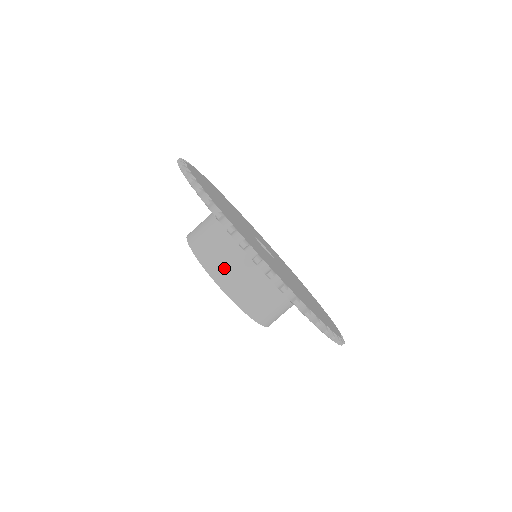
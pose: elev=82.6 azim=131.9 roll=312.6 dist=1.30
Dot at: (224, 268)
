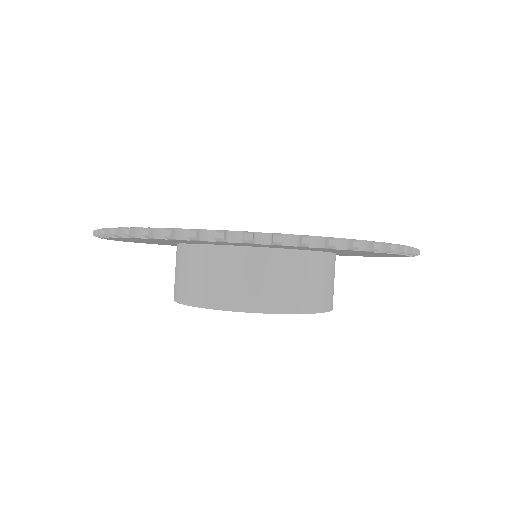
Dot at: (175, 282)
